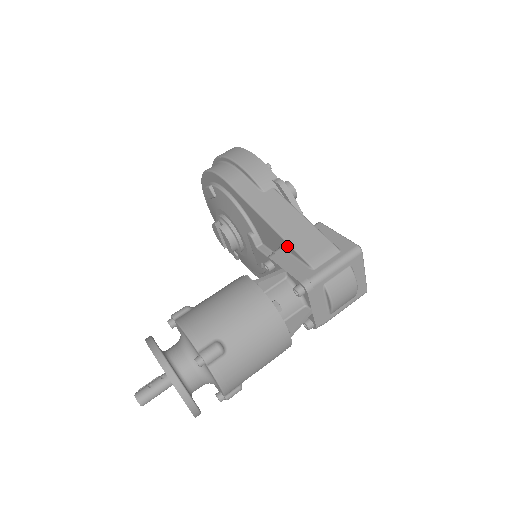
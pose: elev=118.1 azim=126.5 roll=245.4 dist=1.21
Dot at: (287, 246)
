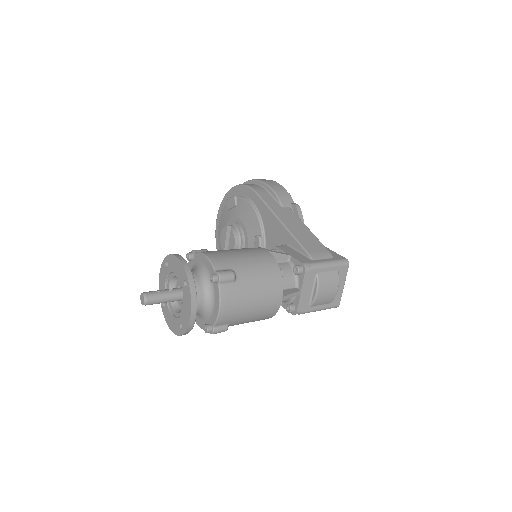
Dot at: (294, 242)
